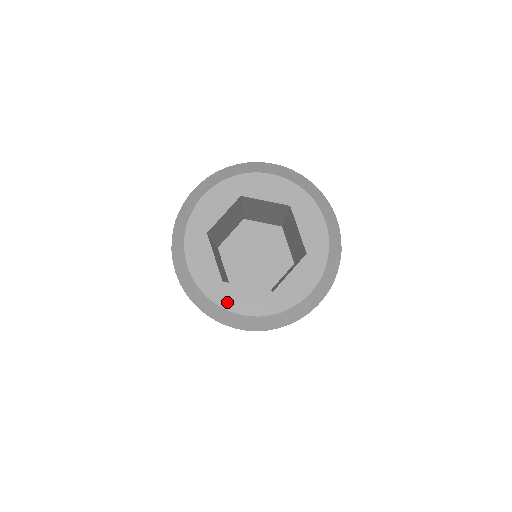
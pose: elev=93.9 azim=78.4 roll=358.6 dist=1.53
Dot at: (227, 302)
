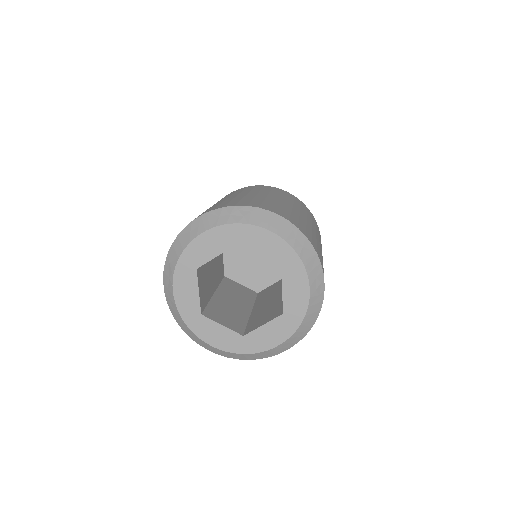
Dot at: (259, 346)
